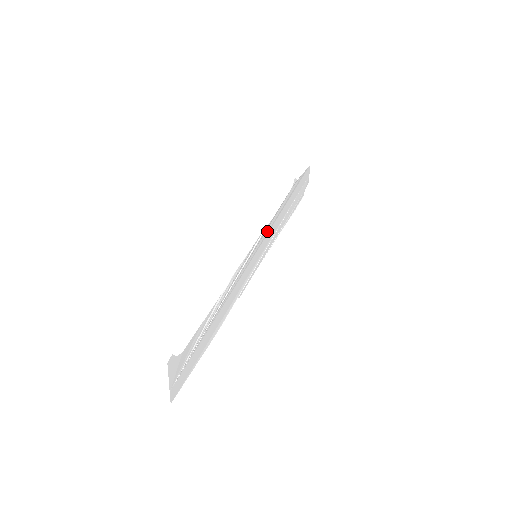
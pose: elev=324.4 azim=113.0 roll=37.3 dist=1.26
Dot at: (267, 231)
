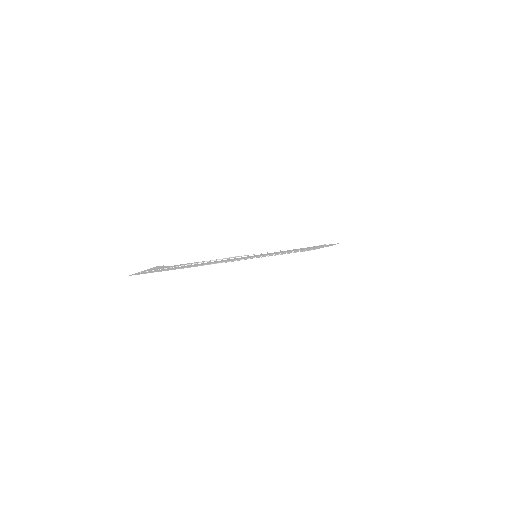
Dot at: occluded
